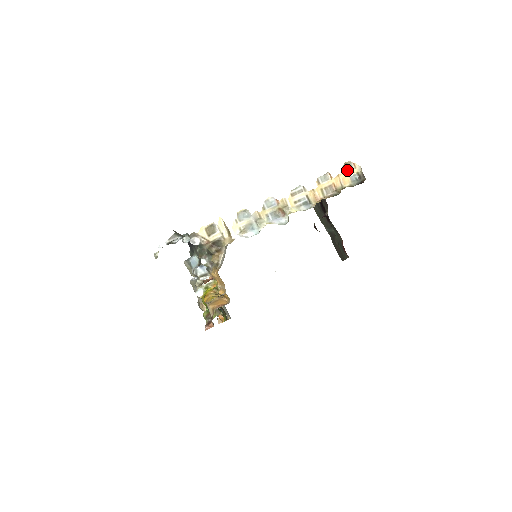
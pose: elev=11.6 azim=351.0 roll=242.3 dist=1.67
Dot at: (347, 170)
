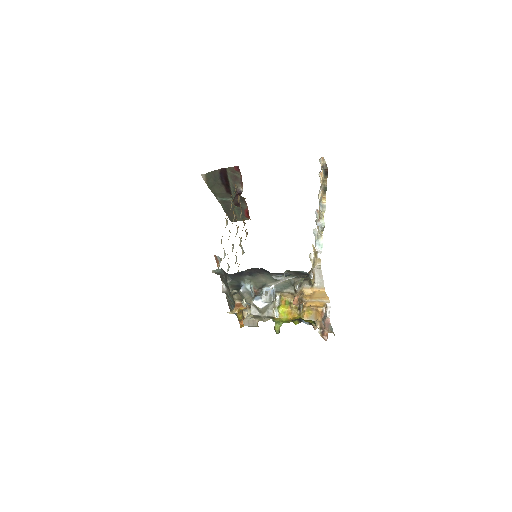
Dot at: occluded
